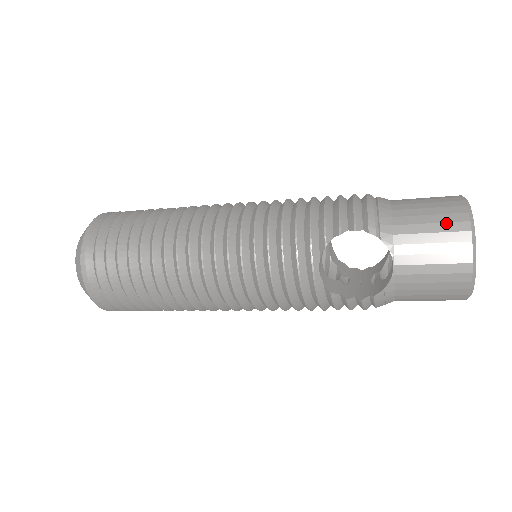
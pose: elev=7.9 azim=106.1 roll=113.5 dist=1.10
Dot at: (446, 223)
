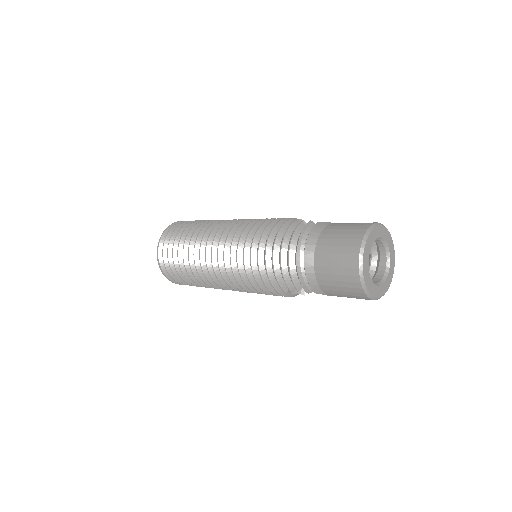
Dot at: (349, 288)
